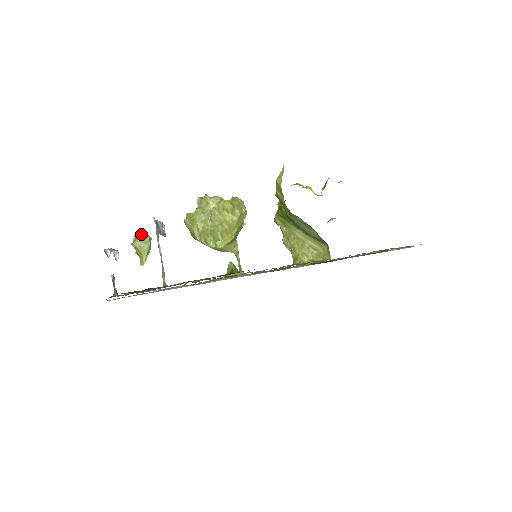
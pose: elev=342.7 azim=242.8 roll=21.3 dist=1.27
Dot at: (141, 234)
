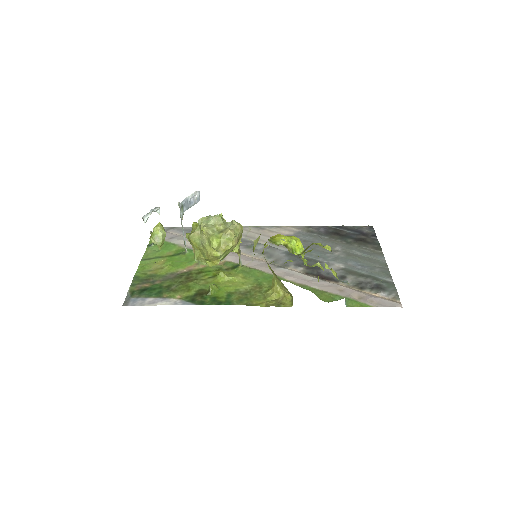
Dot at: (157, 231)
